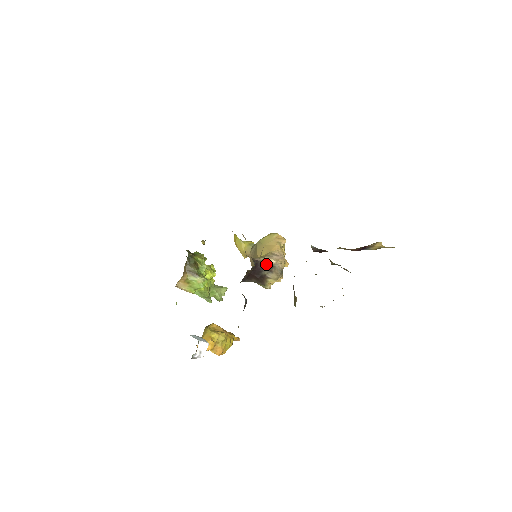
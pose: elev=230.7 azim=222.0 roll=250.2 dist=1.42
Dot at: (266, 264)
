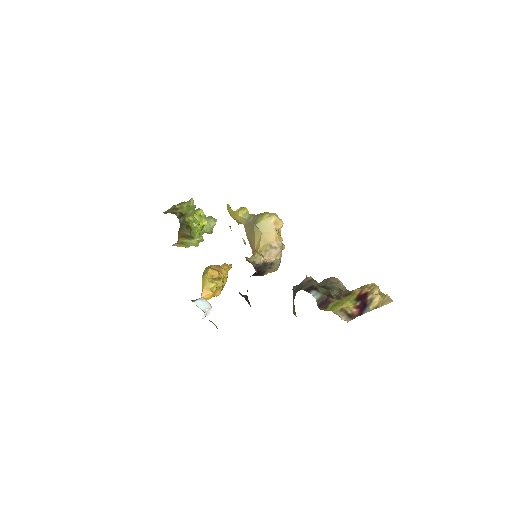
Dot at: (266, 264)
